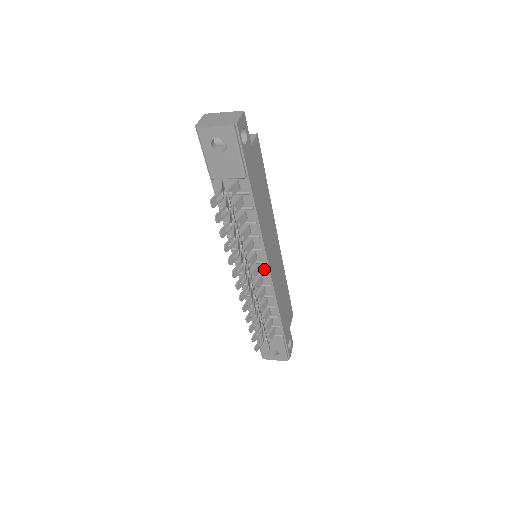
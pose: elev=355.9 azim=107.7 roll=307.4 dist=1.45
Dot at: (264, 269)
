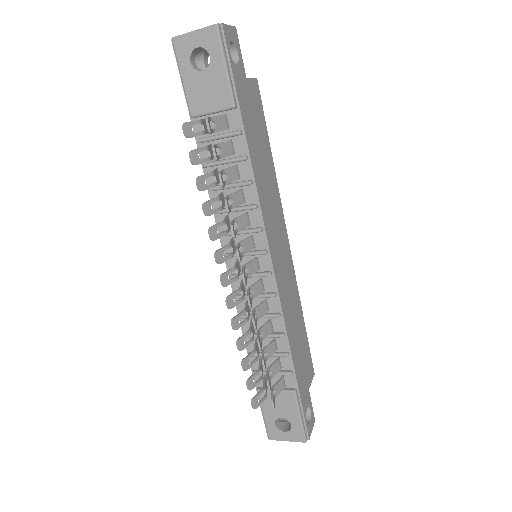
Dot at: (265, 266)
